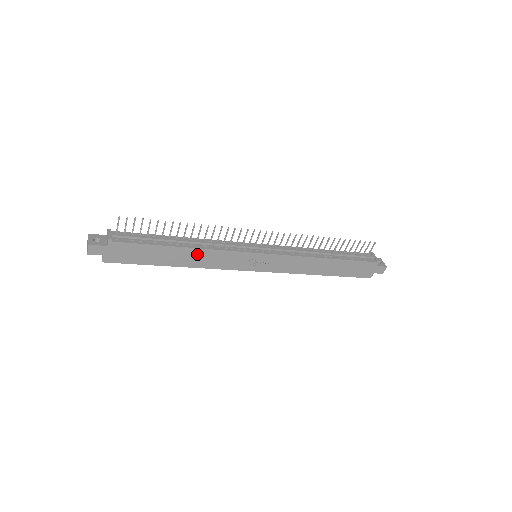
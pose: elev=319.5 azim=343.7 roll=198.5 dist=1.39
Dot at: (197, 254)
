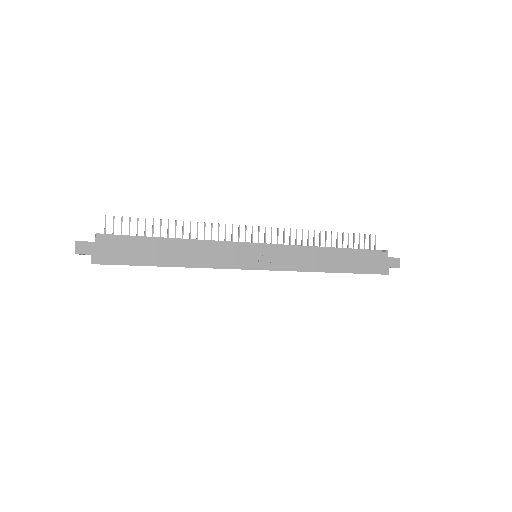
Dot at: (192, 249)
